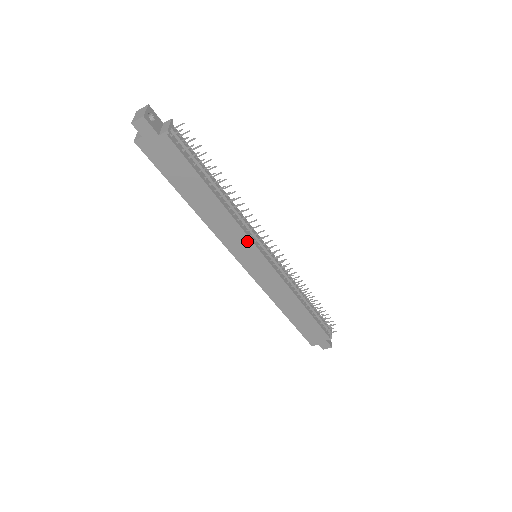
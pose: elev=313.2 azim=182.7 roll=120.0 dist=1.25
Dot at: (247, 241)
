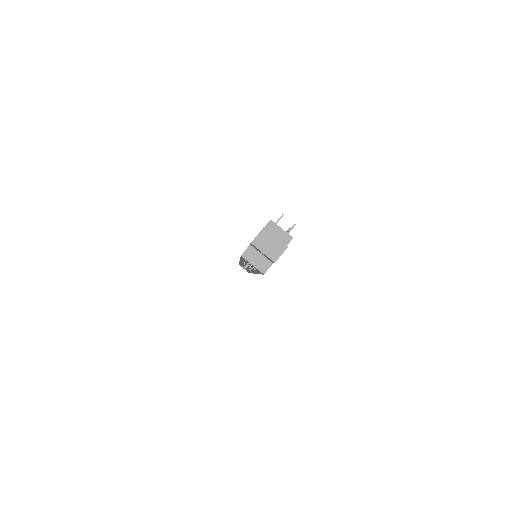
Dot at: occluded
